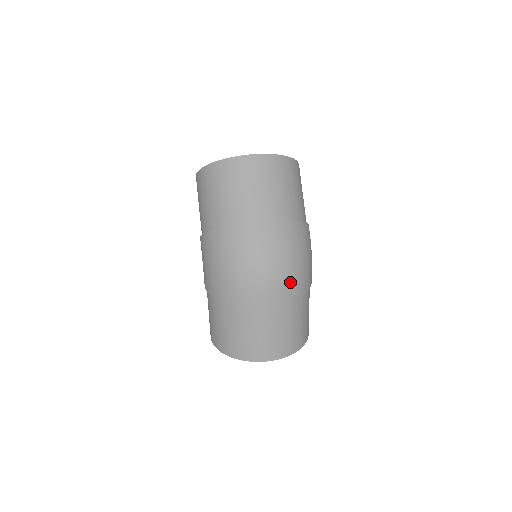
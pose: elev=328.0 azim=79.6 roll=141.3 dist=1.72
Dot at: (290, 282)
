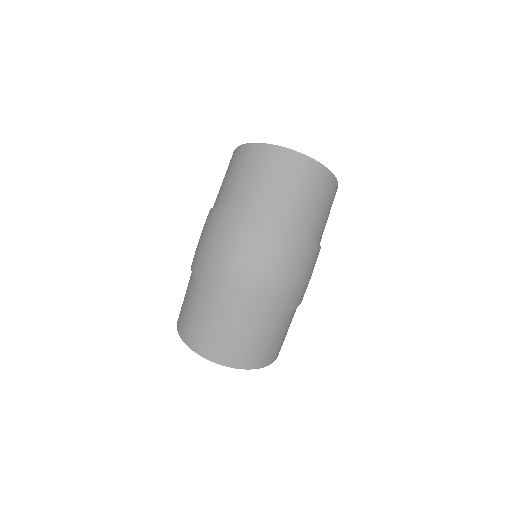
Dot at: (270, 290)
